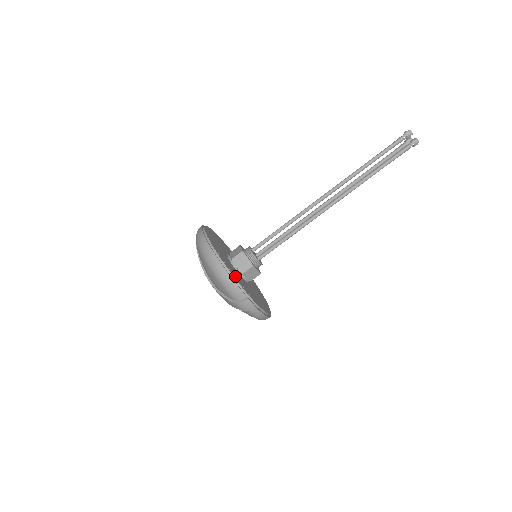
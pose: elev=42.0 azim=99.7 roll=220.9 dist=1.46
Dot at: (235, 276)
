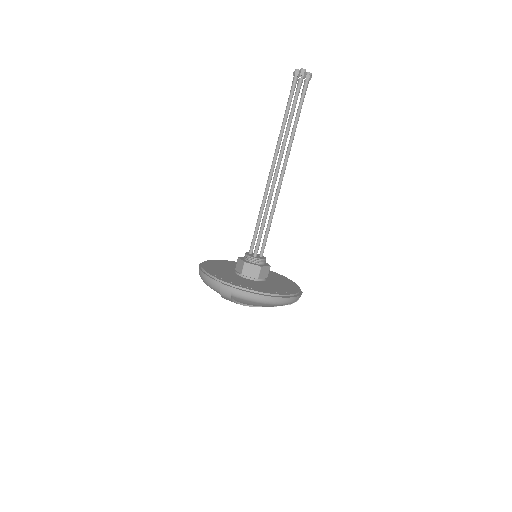
Dot at: (215, 274)
